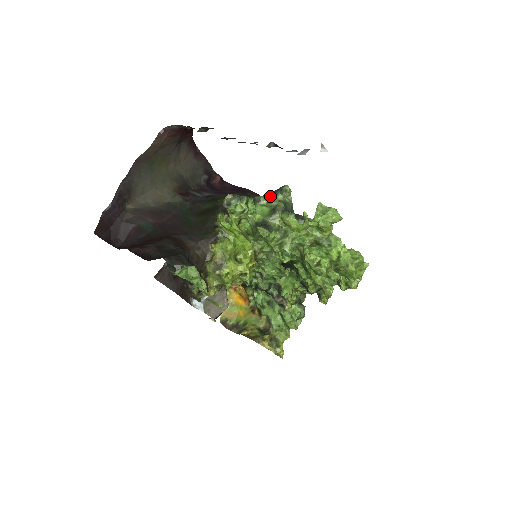
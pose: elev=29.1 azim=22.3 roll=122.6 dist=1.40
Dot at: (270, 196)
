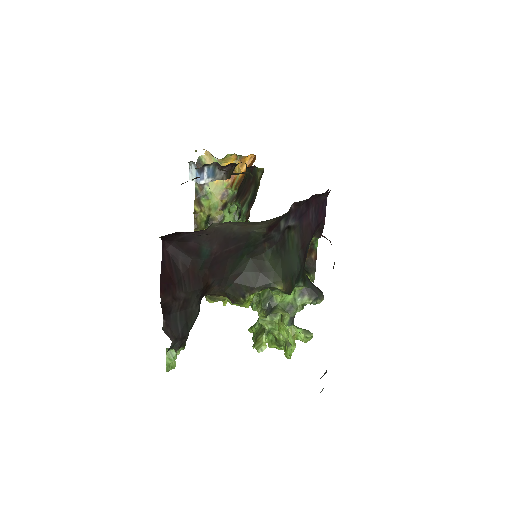
Dot at: (307, 291)
